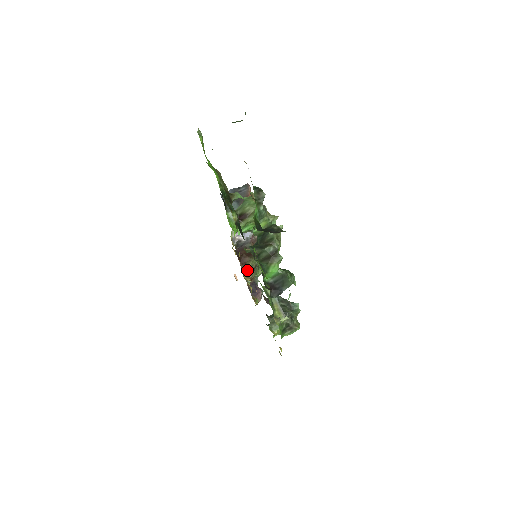
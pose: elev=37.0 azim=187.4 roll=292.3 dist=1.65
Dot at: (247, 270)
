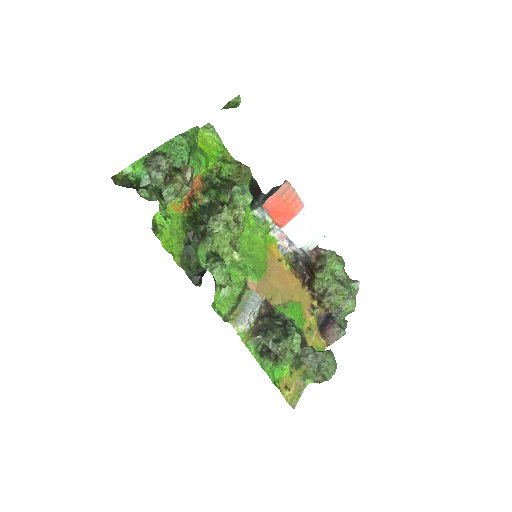
Dot at: (317, 295)
